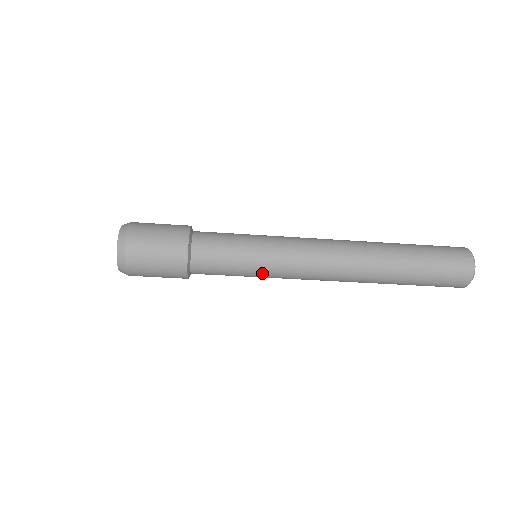
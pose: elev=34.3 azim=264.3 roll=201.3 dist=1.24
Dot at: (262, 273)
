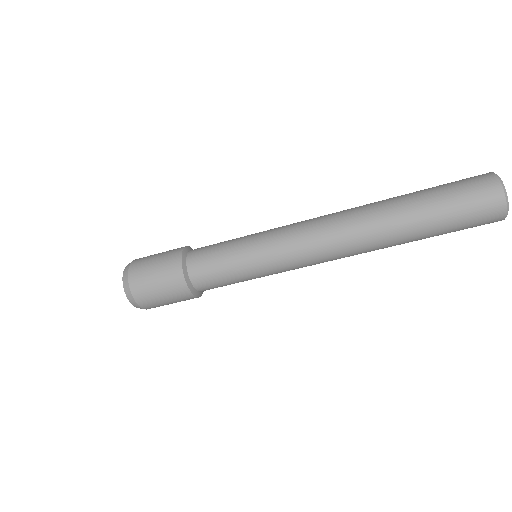
Dot at: (264, 274)
